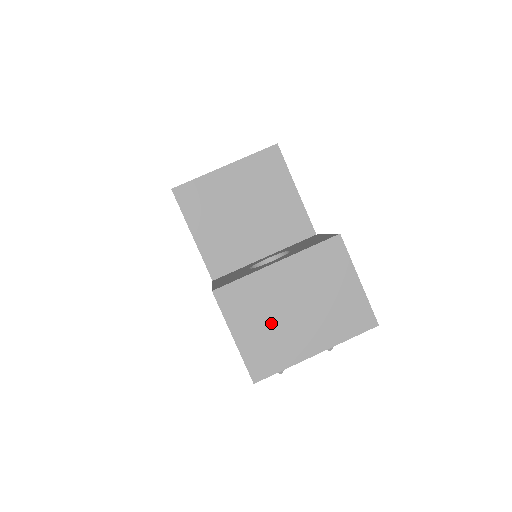
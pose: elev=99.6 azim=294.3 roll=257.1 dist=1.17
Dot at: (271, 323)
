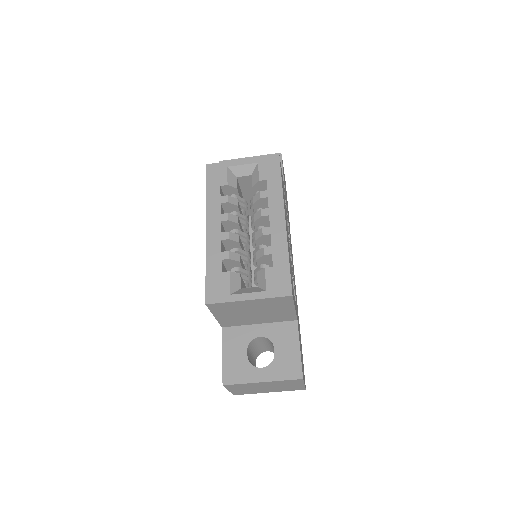
Dot at: (250, 389)
